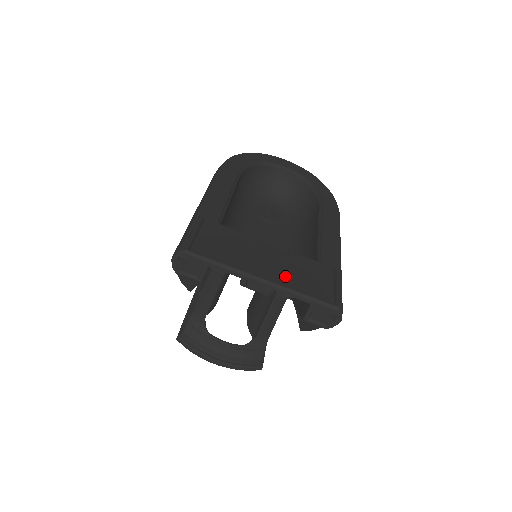
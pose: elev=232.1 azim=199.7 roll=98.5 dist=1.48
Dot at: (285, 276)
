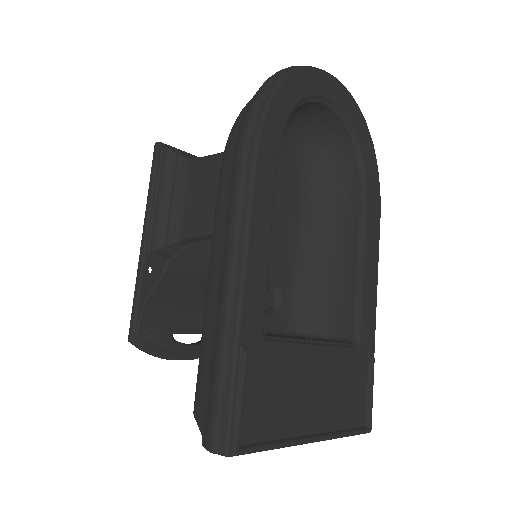
Dot at: (331, 409)
